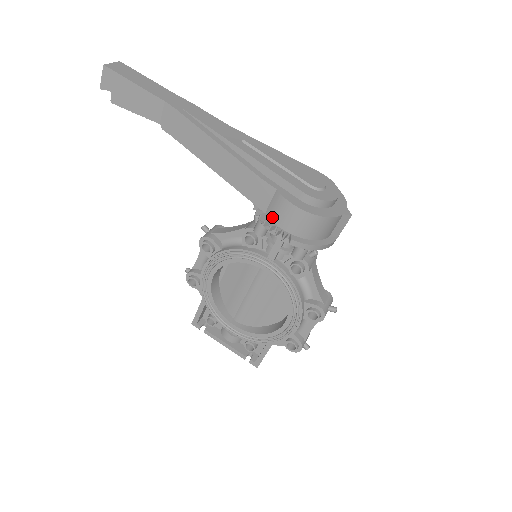
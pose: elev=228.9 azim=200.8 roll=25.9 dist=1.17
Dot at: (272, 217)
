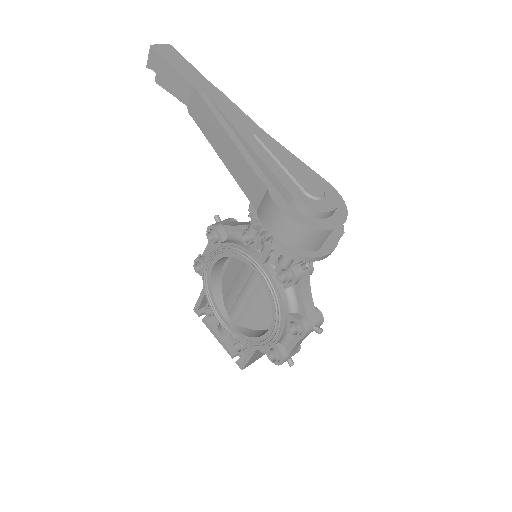
Dot at: (260, 216)
